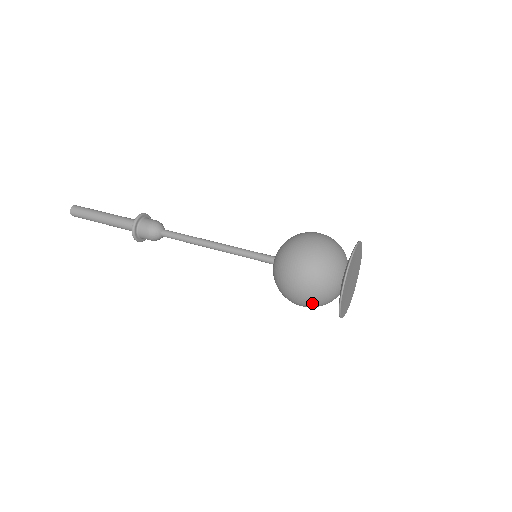
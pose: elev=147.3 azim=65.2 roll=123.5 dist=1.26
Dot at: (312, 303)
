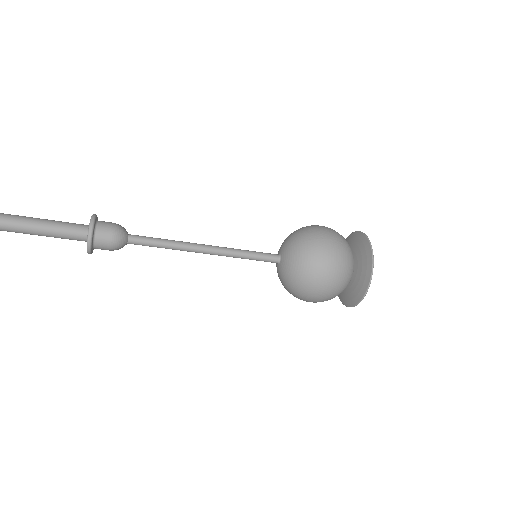
Dot at: (341, 240)
